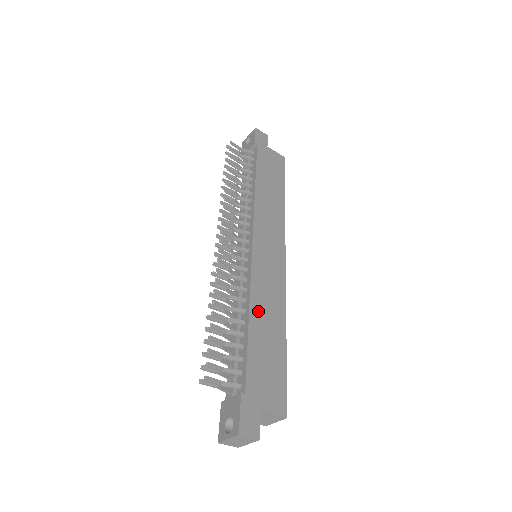
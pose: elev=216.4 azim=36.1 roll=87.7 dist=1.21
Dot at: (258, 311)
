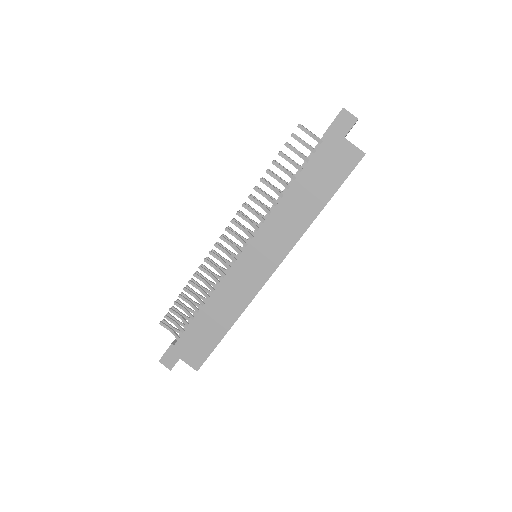
Dot at: (214, 304)
